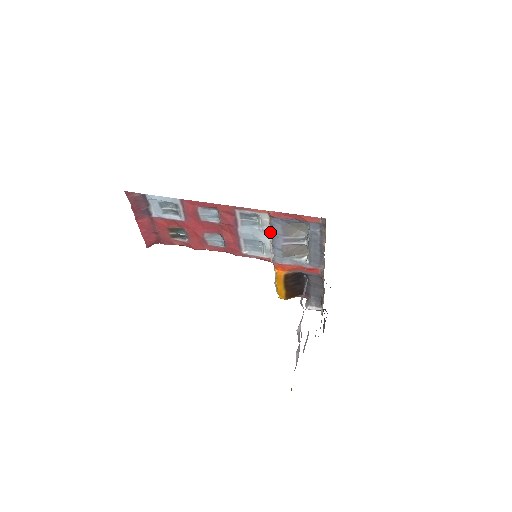
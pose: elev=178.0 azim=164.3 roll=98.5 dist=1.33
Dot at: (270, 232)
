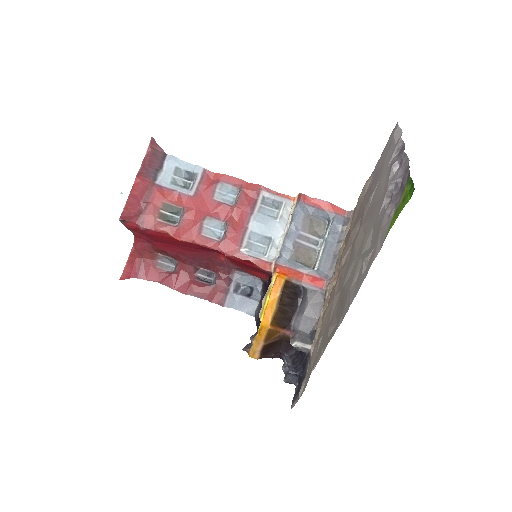
Dot at: (287, 224)
